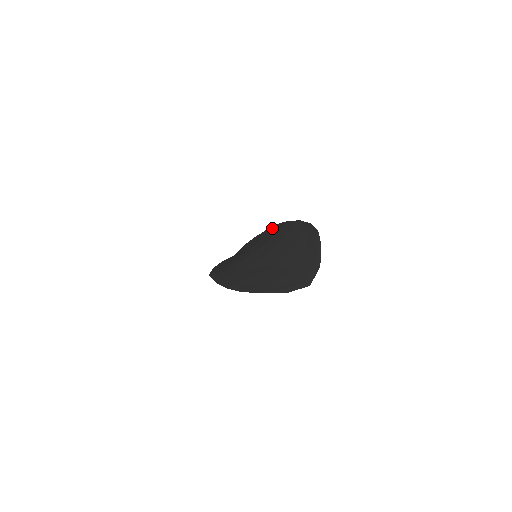
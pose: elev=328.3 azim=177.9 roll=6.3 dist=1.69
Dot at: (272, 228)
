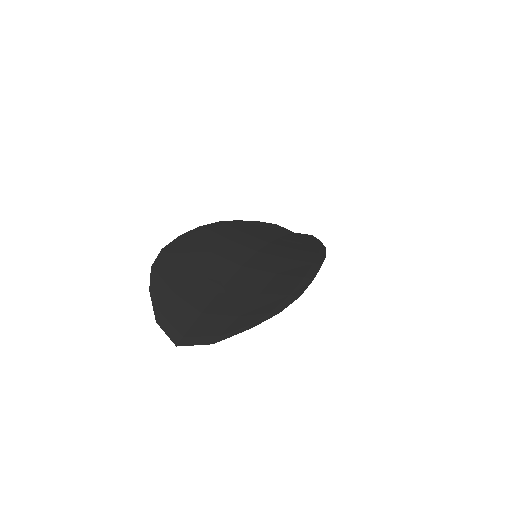
Dot at: (316, 251)
